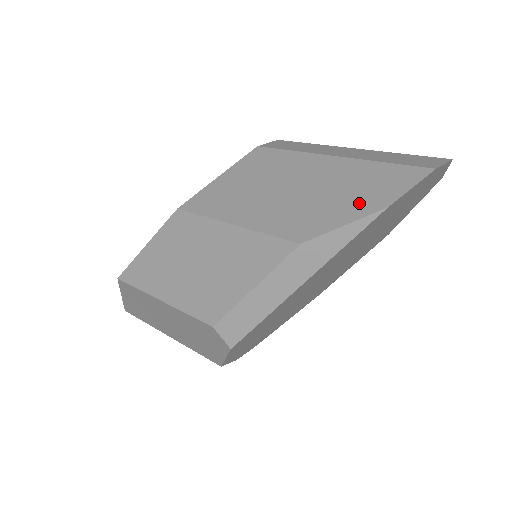
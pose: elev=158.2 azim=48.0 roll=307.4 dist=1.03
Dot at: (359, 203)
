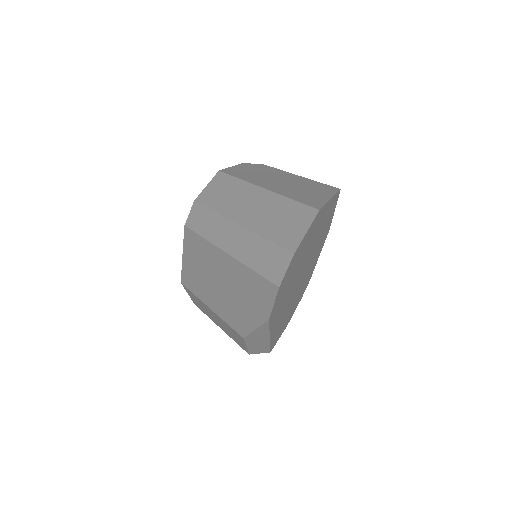
Dot at: (254, 311)
